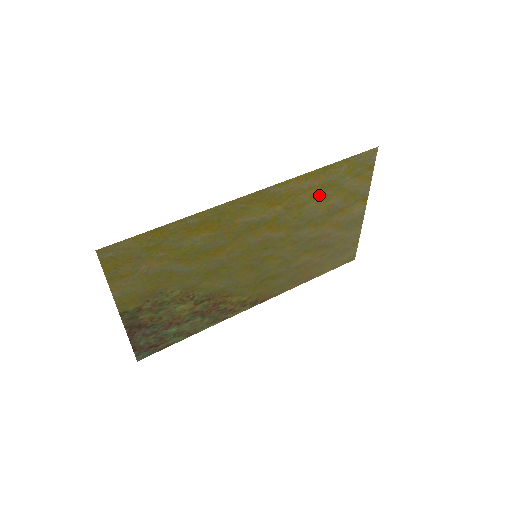
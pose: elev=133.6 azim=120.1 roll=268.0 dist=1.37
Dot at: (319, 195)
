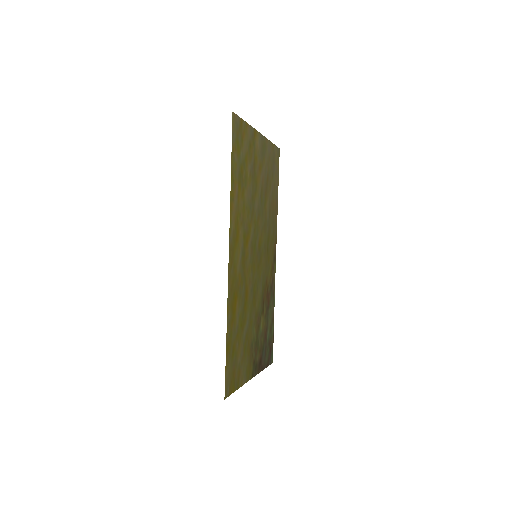
Dot at: (243, 187)
